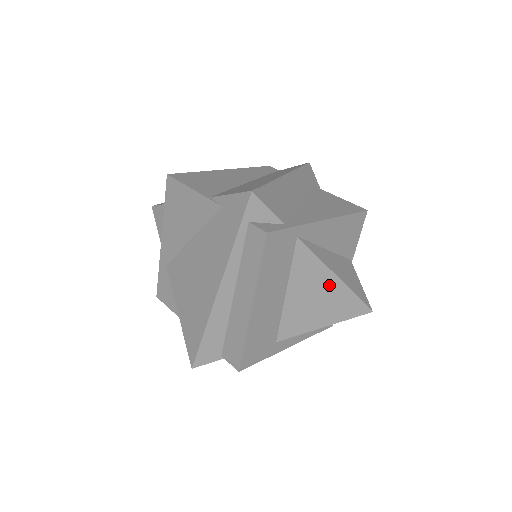
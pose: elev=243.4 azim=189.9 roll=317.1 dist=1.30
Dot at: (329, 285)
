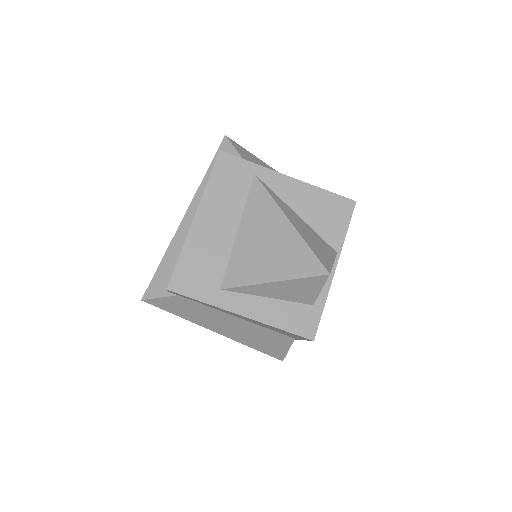
Dot at: (280, 229)
